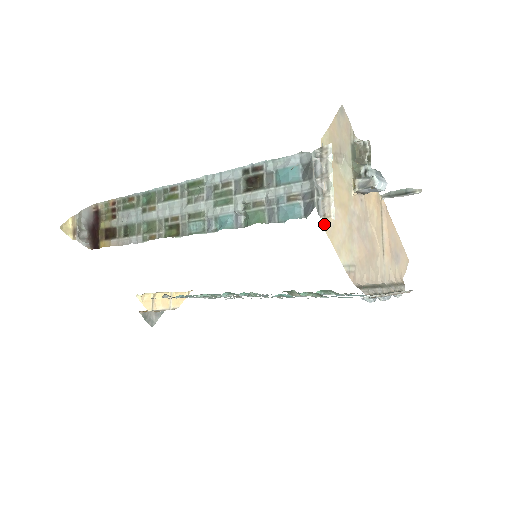
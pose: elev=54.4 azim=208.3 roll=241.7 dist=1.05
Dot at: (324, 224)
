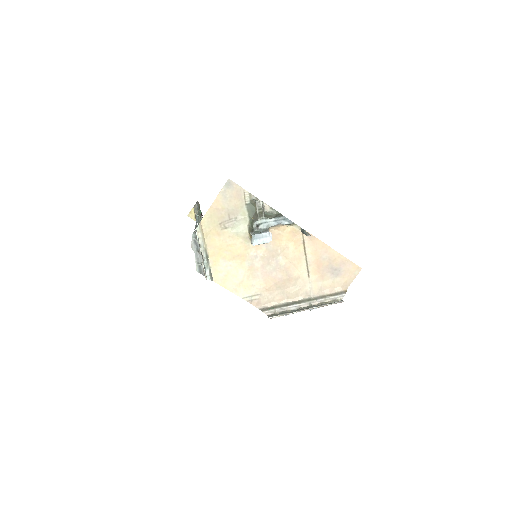
Dot at: (213, 277)
